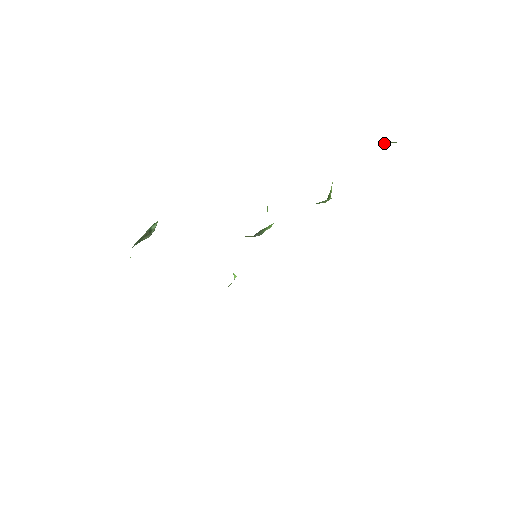
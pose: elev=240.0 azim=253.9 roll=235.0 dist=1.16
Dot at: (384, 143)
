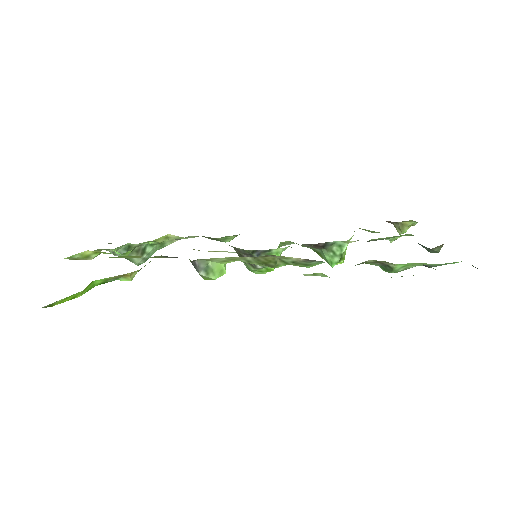
Dot at: (400, 228)
